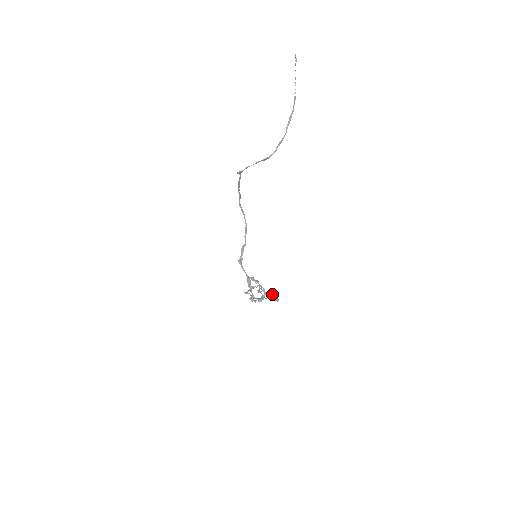
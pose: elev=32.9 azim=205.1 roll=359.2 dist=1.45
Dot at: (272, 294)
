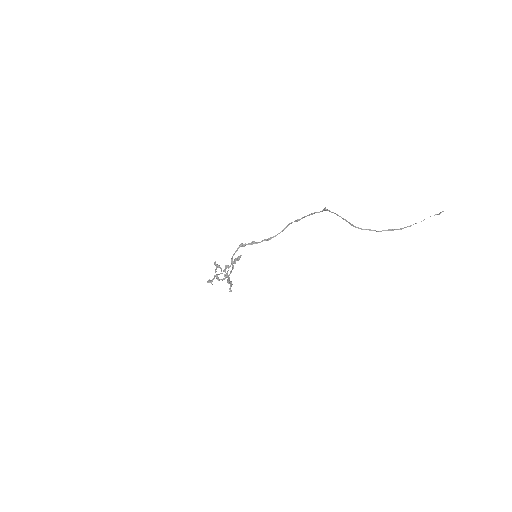
Dot at: occluded
